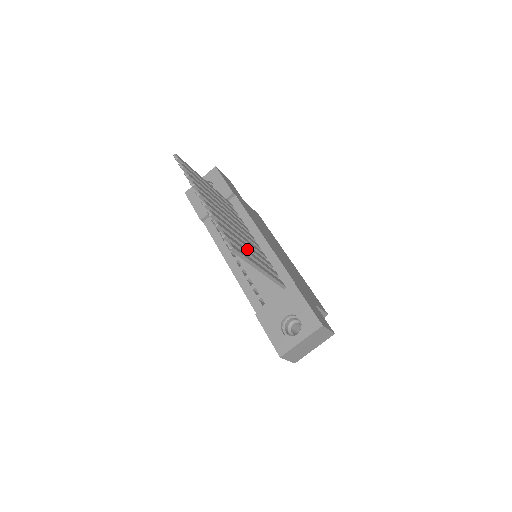
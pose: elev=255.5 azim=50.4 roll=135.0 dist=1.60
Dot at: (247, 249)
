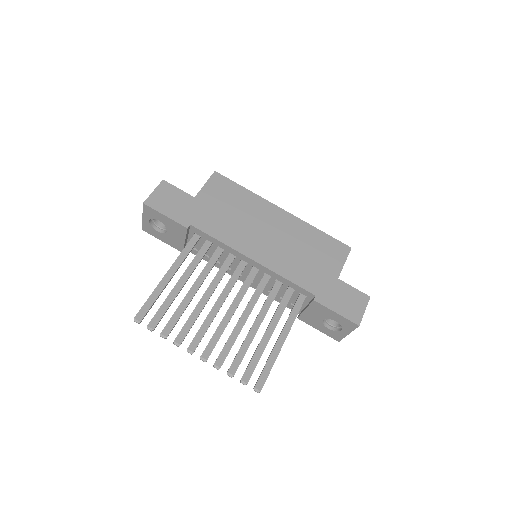
Dot at: occluded
